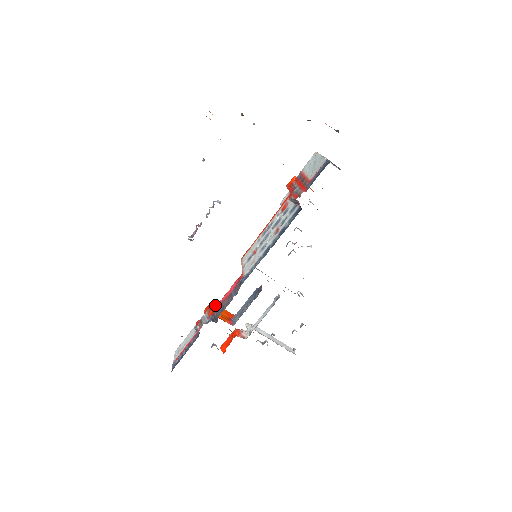
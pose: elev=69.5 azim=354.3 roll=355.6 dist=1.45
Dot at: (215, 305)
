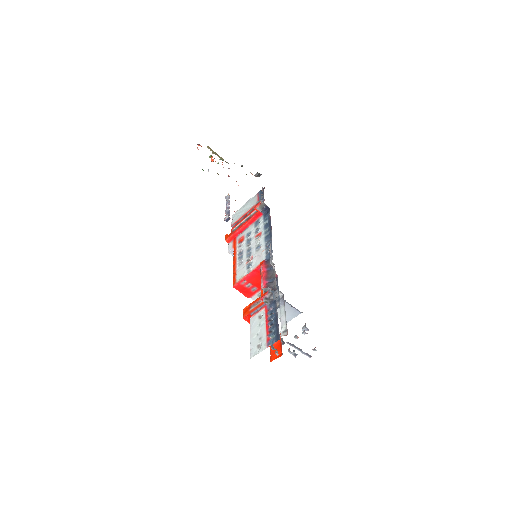
Dot at: occluded
